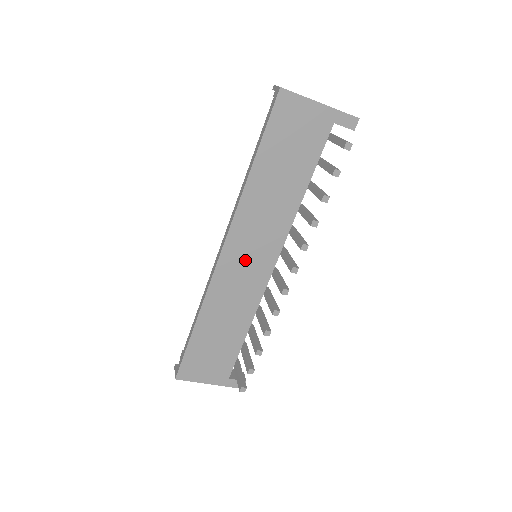
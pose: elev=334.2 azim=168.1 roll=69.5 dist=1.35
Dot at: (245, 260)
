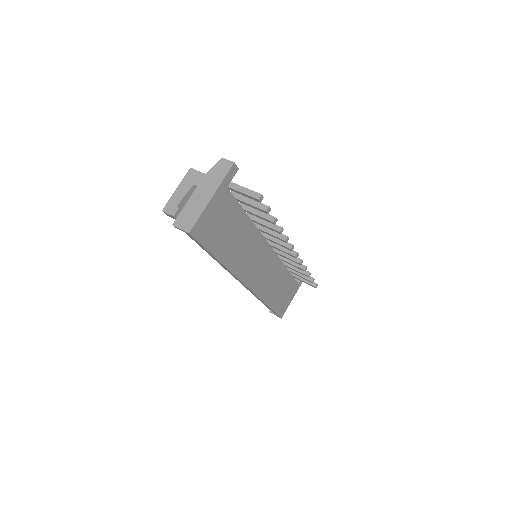
Dot at: (258, 269)
